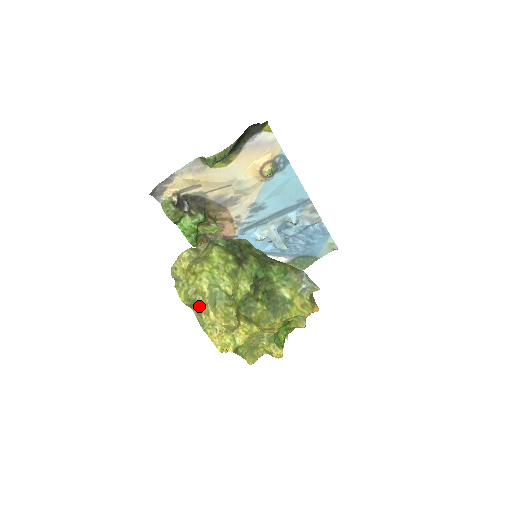
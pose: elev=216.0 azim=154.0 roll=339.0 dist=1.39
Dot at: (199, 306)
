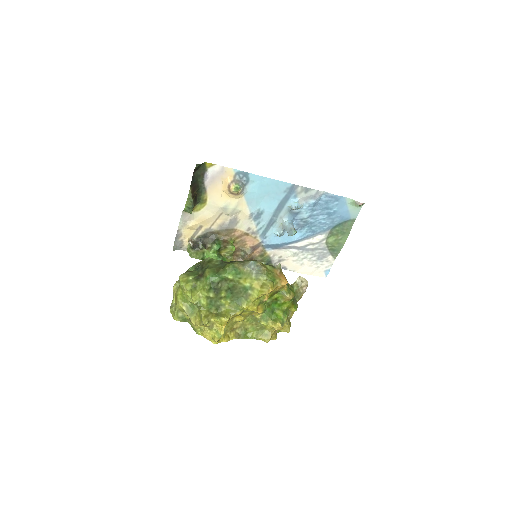
Dot at: (188, 319)
